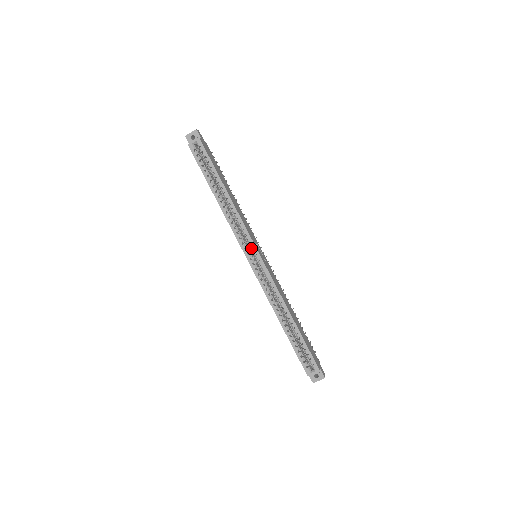
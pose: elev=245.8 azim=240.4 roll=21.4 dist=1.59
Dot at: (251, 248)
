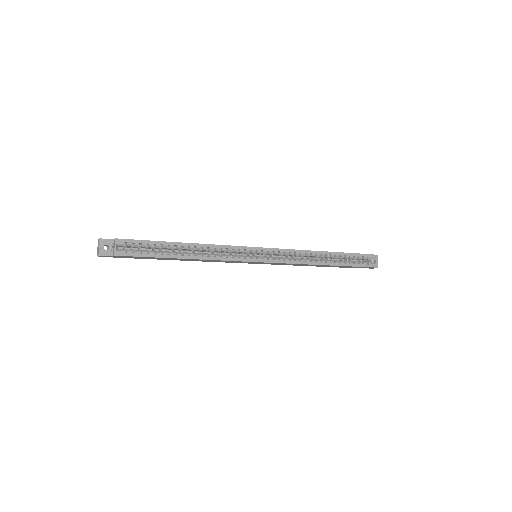
Dot at: (253, 252)
